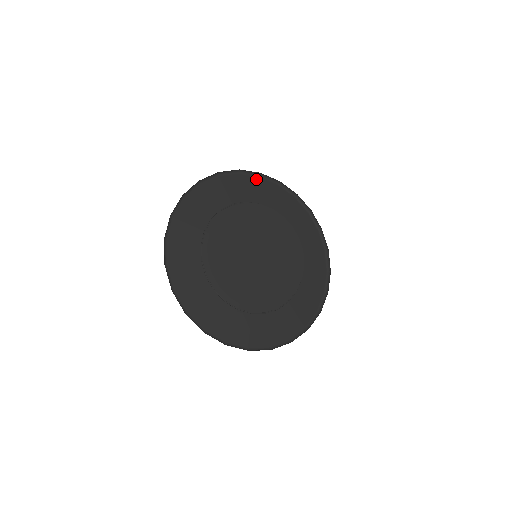
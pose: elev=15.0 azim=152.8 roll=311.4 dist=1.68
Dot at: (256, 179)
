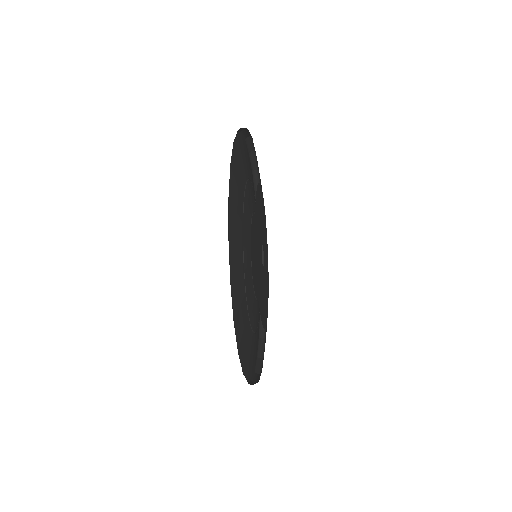
Dot at: (238, 140)
